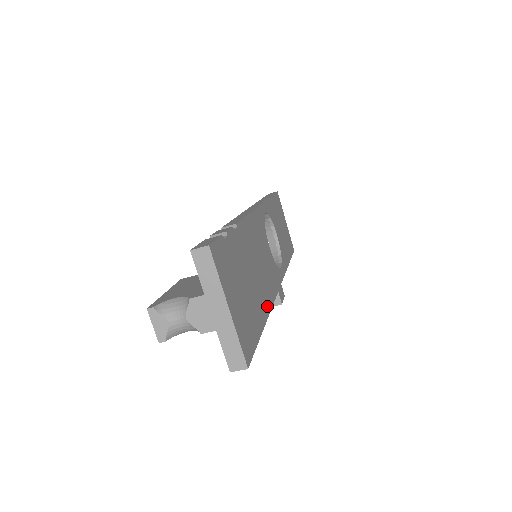
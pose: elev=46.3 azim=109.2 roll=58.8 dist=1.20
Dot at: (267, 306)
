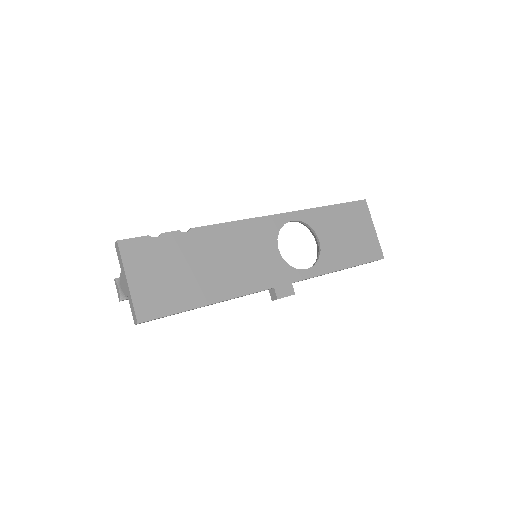
Dot at: (226, 294)
